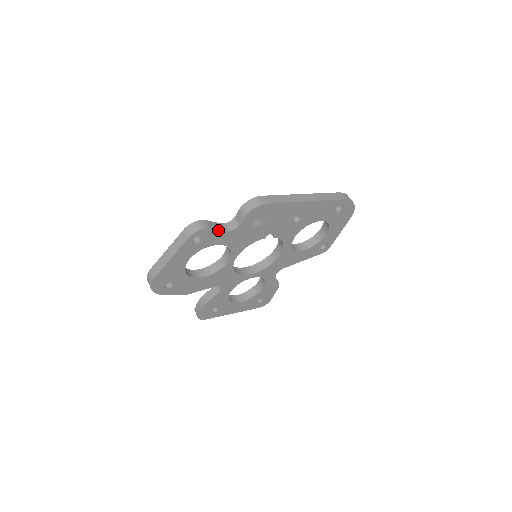
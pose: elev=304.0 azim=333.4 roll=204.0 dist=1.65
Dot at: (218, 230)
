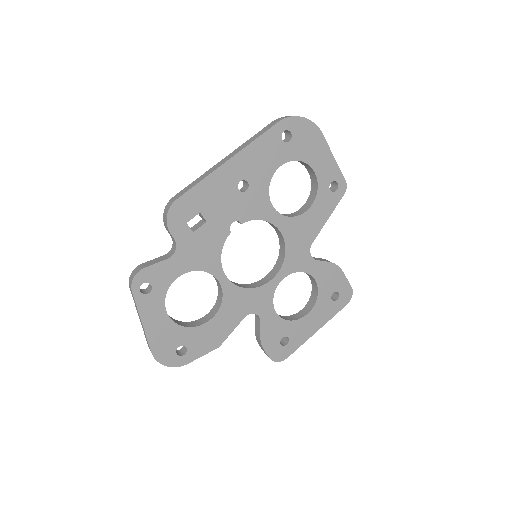
Dot at: (157, 263)
